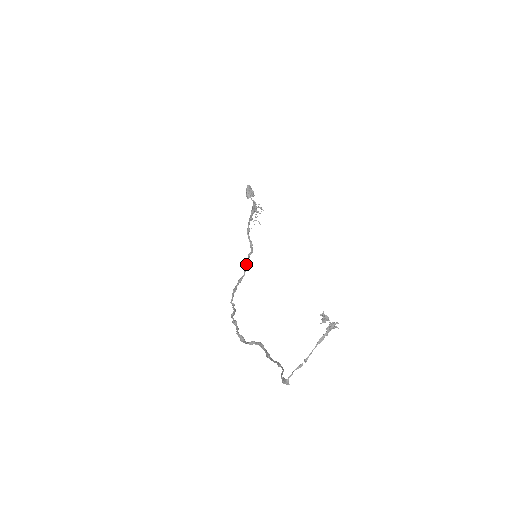
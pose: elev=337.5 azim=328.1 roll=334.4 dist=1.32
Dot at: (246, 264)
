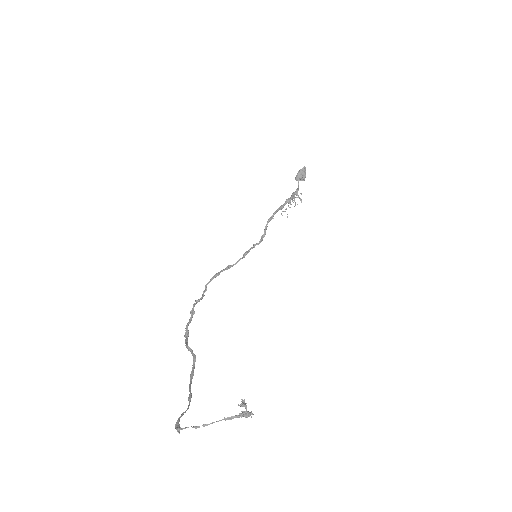
Dot at: (245, 253)
